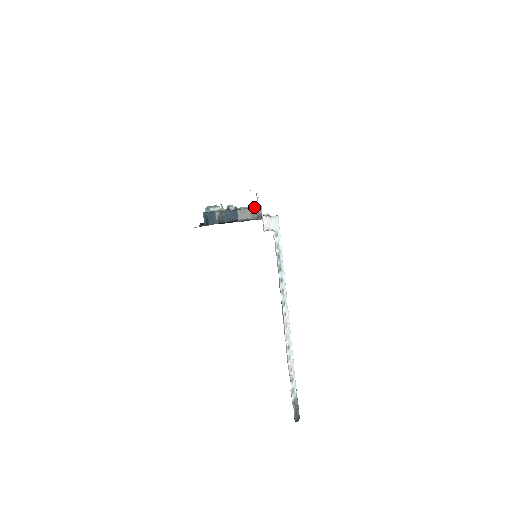
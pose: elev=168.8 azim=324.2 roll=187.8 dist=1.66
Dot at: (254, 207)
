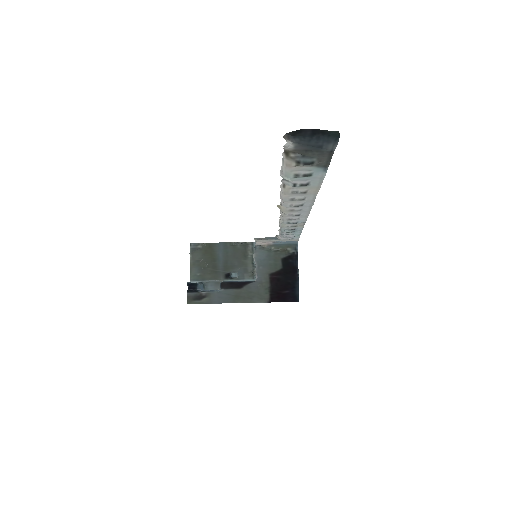
Dot at: (246, 246)
